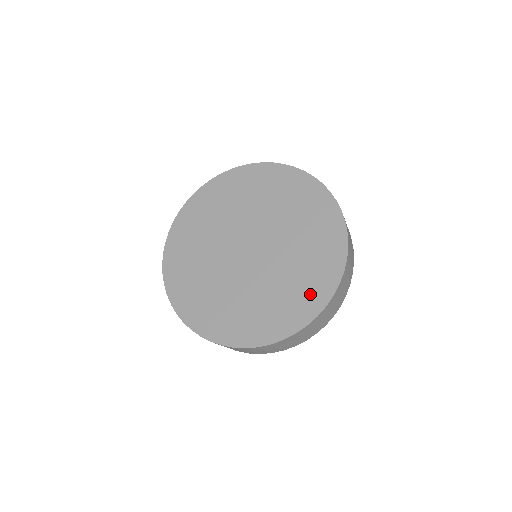
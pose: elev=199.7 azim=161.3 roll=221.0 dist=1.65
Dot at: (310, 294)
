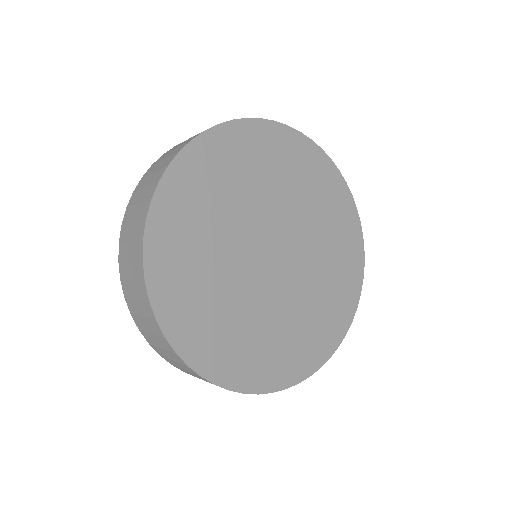
Dot at: (294, 359)
